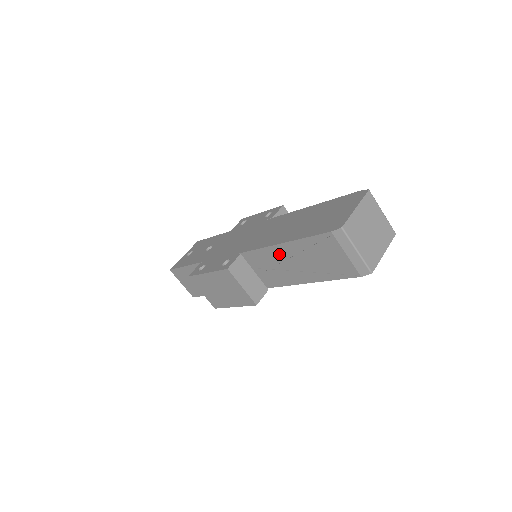
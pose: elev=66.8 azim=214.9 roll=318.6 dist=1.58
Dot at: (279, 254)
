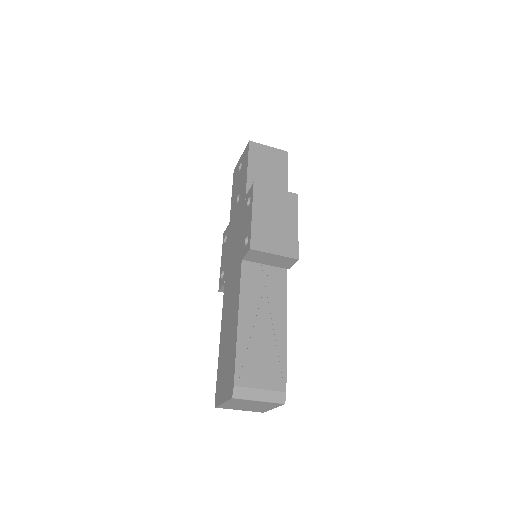
Dot at: occluded
